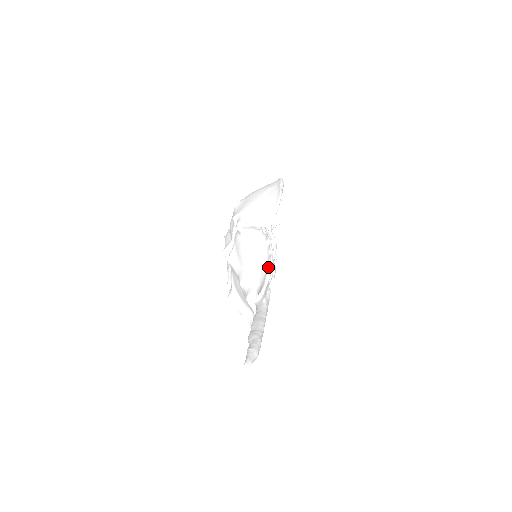
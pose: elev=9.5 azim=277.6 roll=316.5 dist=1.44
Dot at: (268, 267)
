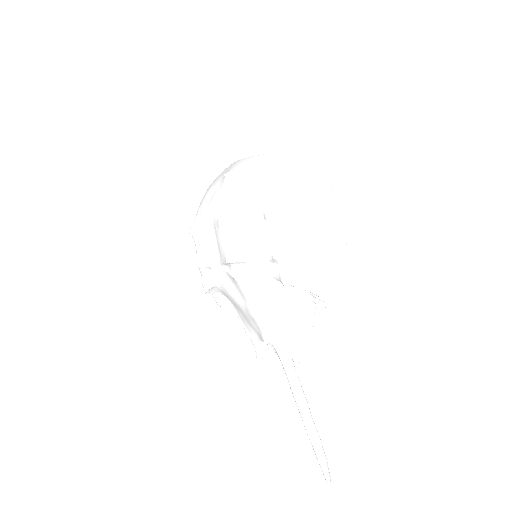
Dot at: (309, 333)
